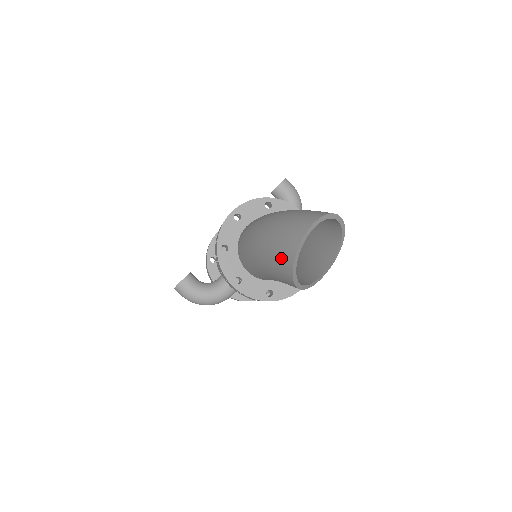
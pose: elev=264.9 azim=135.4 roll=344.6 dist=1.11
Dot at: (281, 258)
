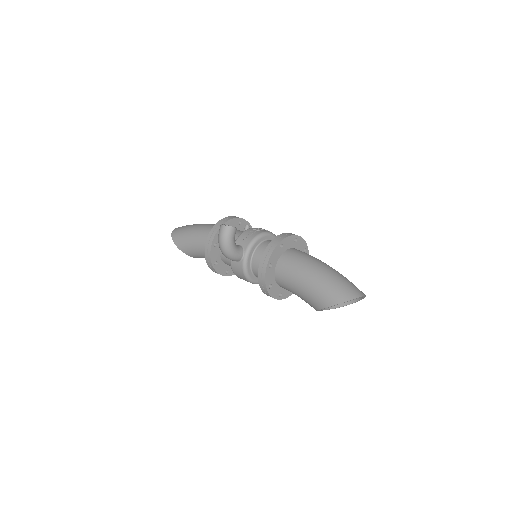
Dot at: (339, 292)
